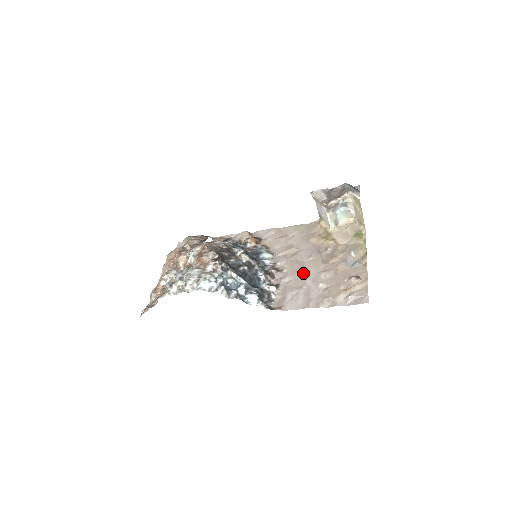
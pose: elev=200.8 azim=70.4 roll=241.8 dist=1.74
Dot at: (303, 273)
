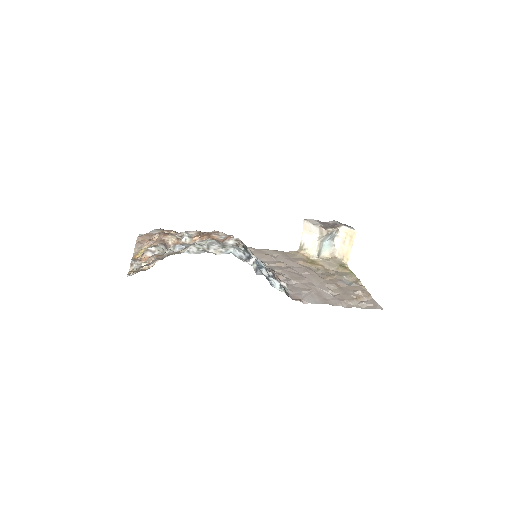
Dot at: (306, 281)
